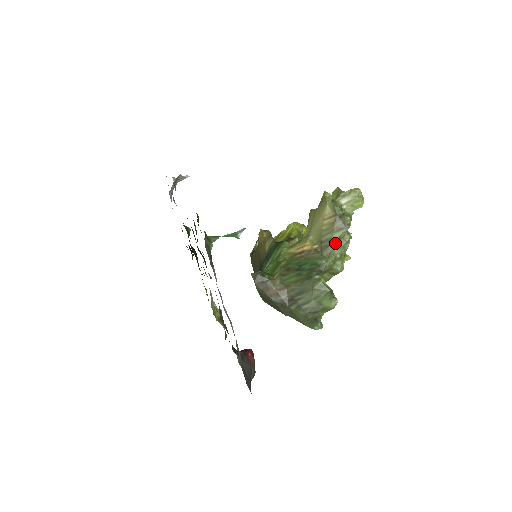
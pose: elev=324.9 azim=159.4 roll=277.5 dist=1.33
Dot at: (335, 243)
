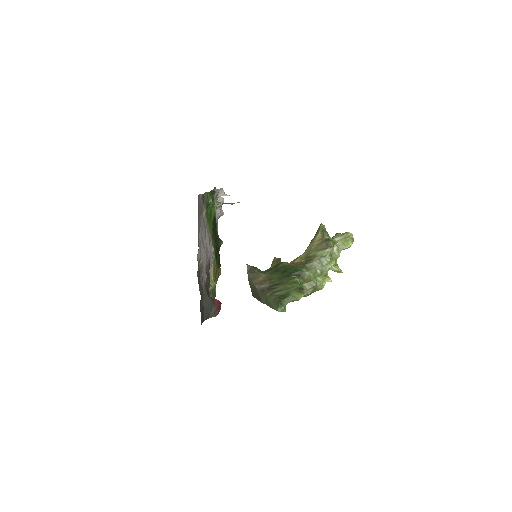
Dot at: (317, 259)
